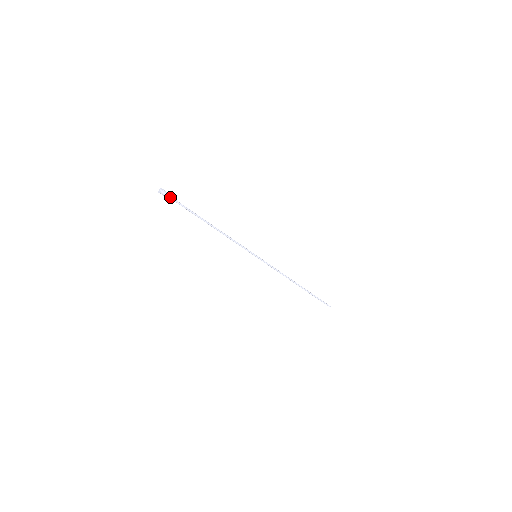
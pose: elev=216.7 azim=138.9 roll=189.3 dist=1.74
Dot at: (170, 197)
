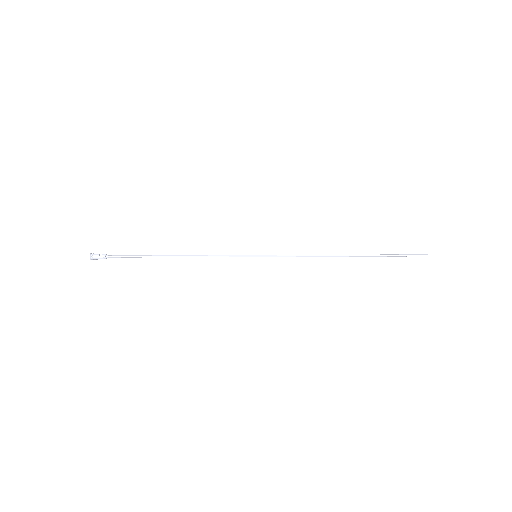
Dot at: (104, 258)
